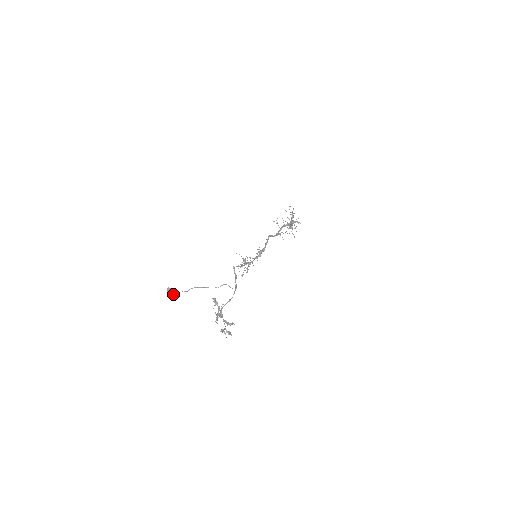
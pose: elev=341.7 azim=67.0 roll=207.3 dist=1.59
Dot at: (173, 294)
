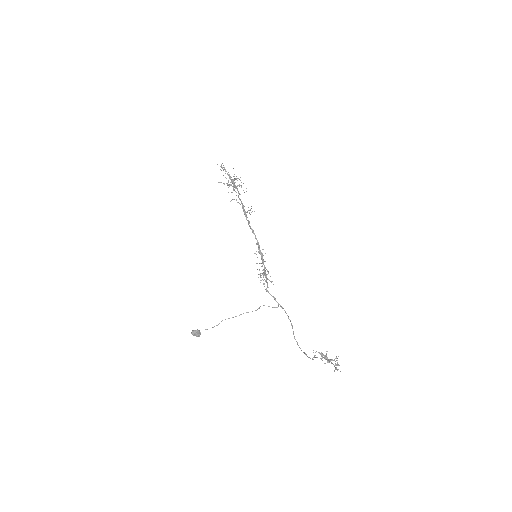
Dot at: (200, 333)
